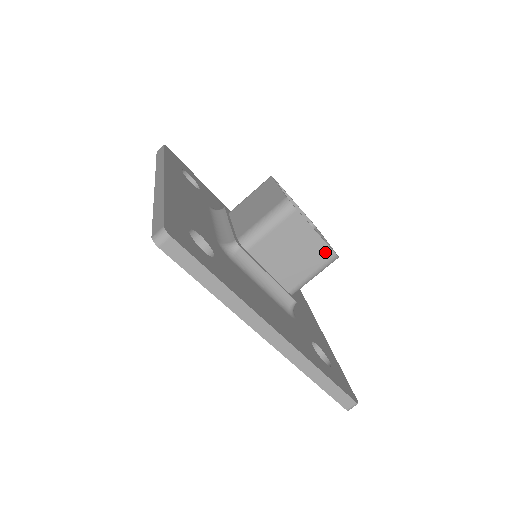
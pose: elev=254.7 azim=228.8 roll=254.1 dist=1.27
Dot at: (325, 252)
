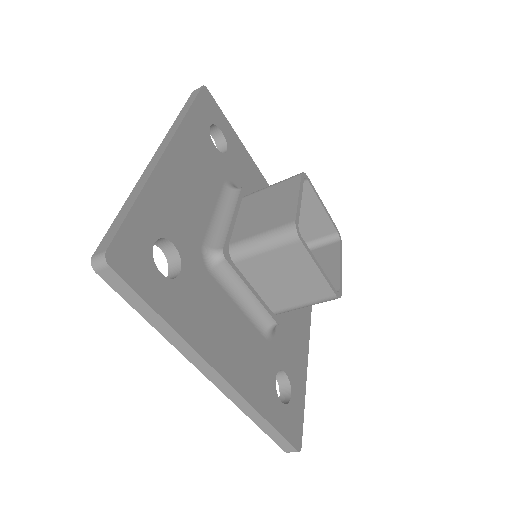
Dot at: occluded
